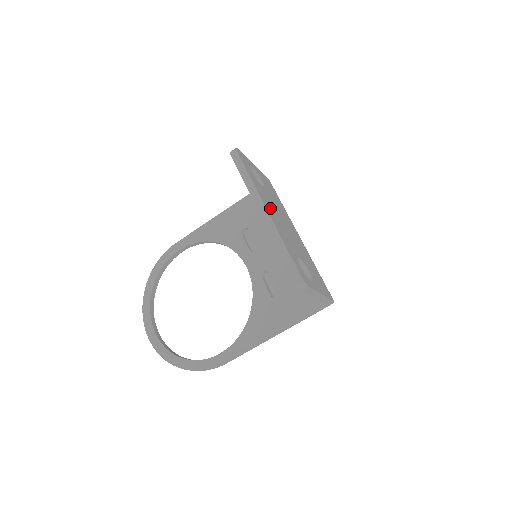
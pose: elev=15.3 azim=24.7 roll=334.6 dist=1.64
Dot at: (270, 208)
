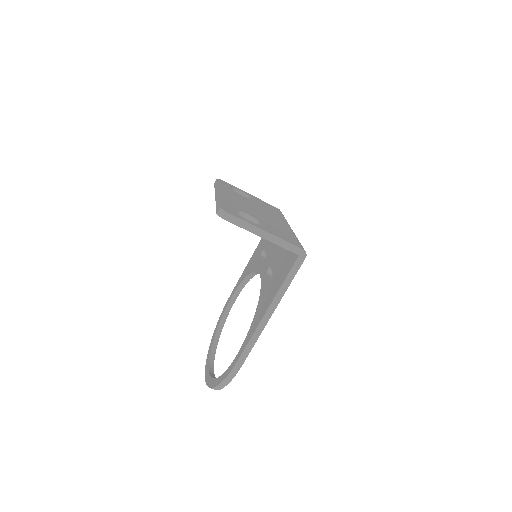
Dot at: (231, 196)
